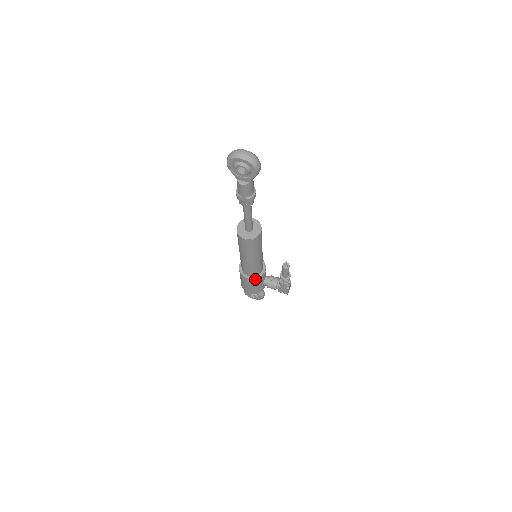
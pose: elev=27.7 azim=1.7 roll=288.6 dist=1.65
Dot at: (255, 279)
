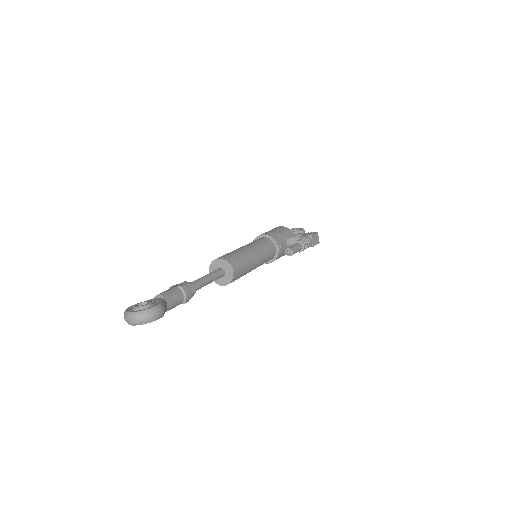
Dot at: occluded
